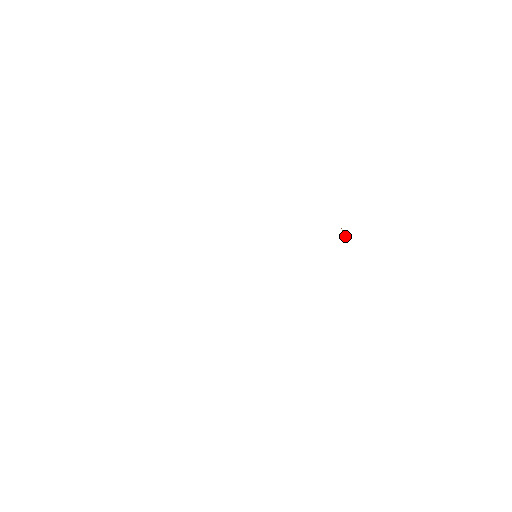
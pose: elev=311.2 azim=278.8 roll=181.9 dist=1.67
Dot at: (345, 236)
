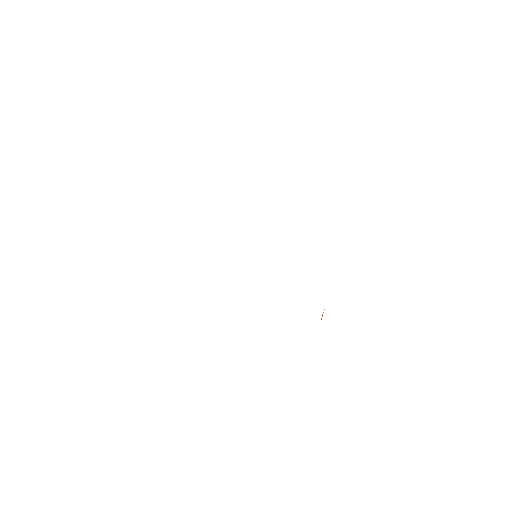
Dot at: (322, 316)
